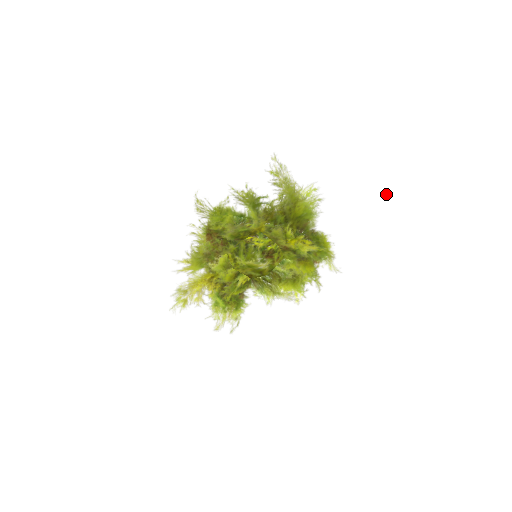
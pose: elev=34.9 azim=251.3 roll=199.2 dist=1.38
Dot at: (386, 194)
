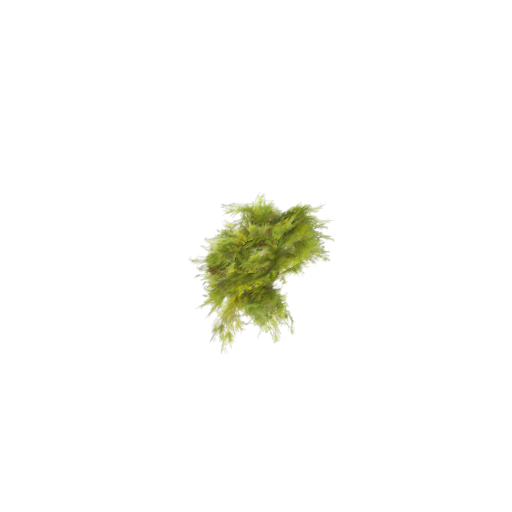
Dot at: (295, 160)
